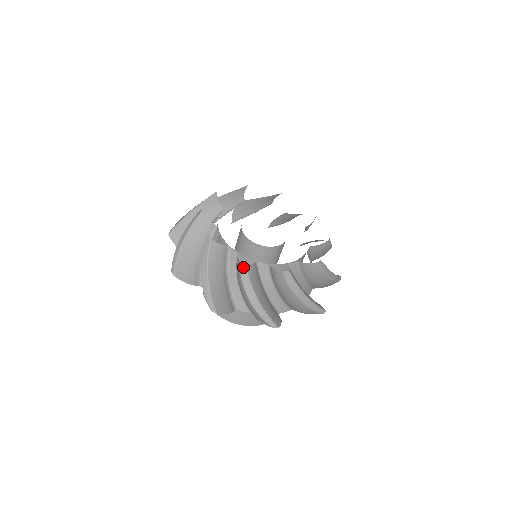
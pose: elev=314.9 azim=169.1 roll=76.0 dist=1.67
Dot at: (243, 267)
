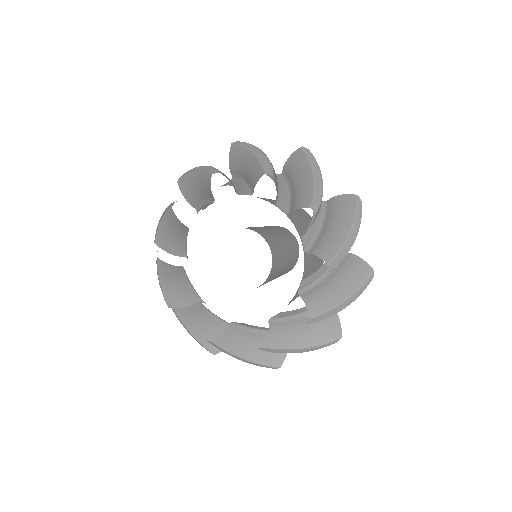
Dot at: (211, 343)
